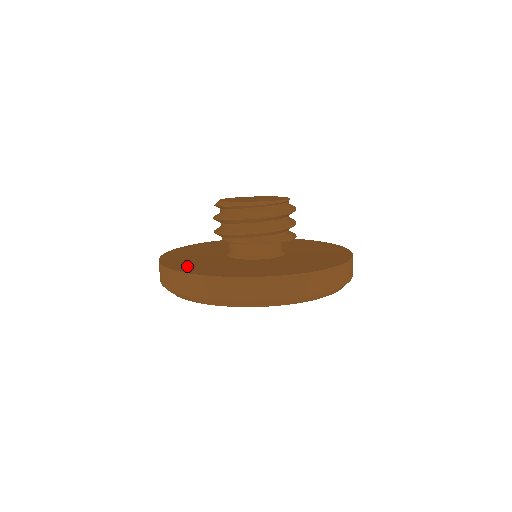
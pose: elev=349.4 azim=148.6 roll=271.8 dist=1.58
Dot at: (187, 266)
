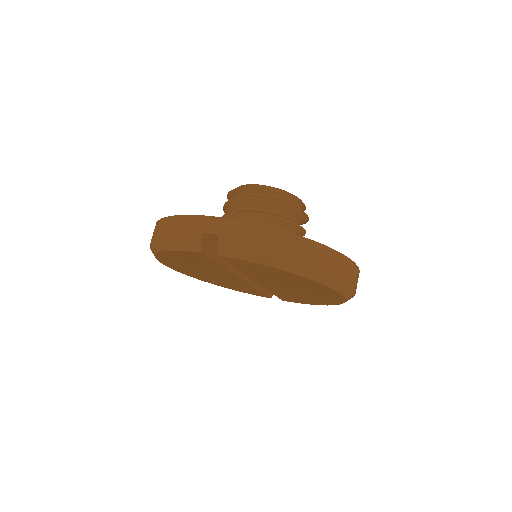
Dot at: occluded
